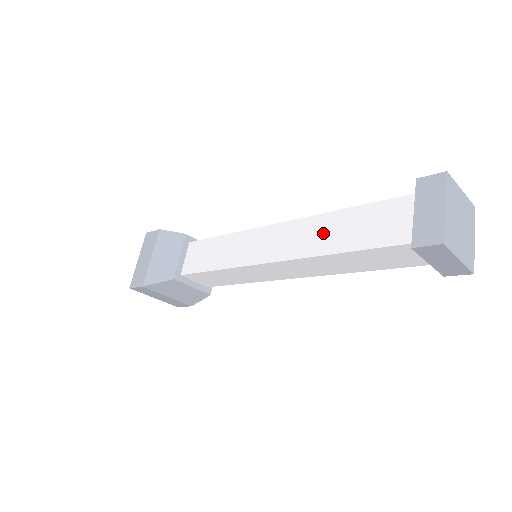
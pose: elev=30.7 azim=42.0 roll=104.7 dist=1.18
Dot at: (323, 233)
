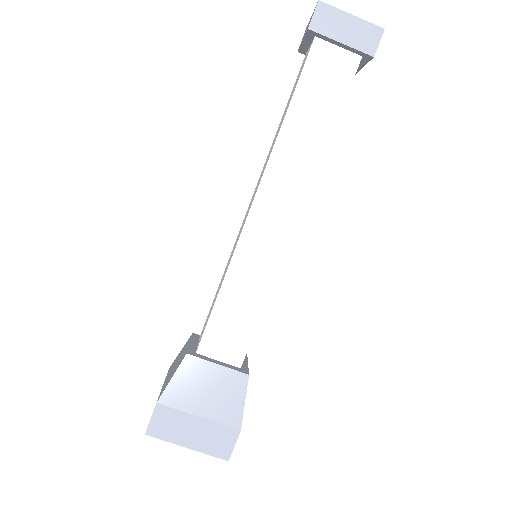
Dot at: (274, 140)
